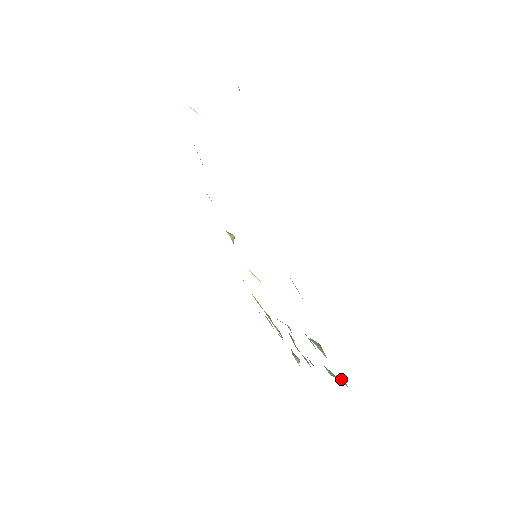
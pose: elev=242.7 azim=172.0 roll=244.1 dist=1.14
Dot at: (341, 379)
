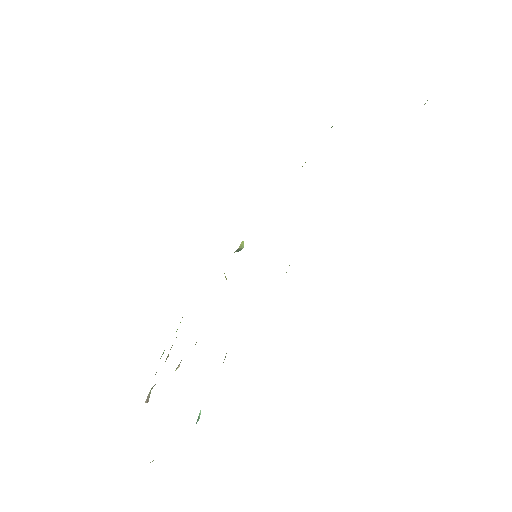
Dot at: (200, 410)
